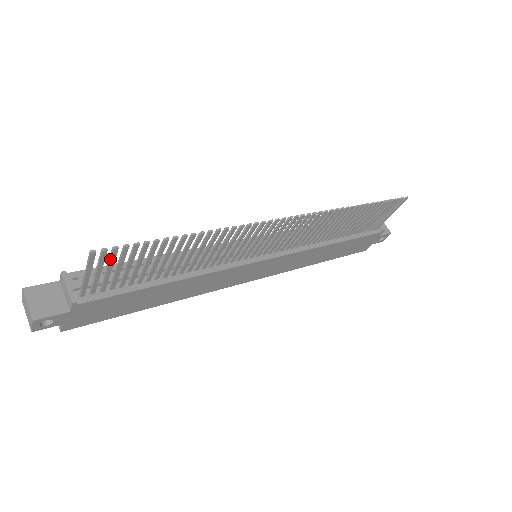
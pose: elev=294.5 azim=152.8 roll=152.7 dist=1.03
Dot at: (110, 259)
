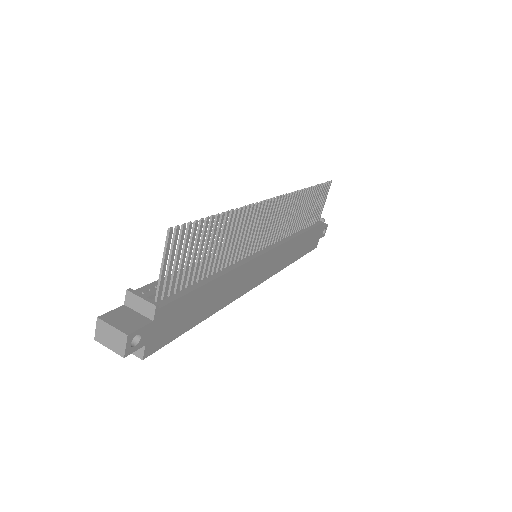
Dot at: (180, 242)
